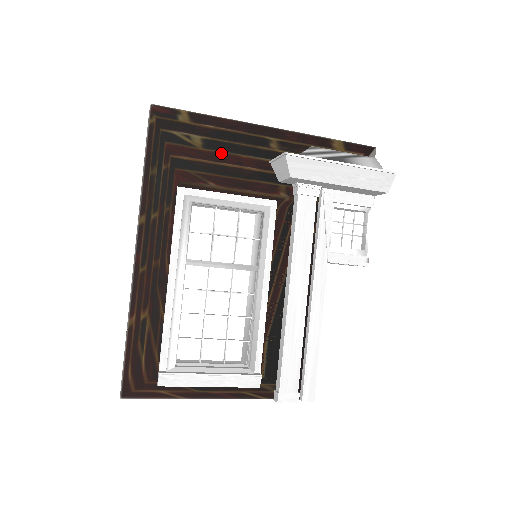
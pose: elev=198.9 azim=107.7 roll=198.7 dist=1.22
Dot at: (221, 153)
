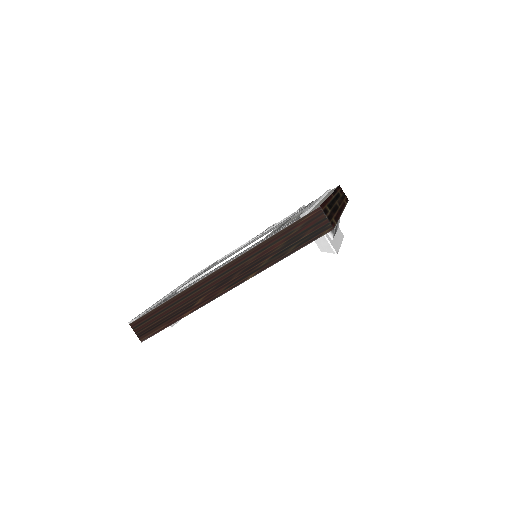
Dot at: occluded
